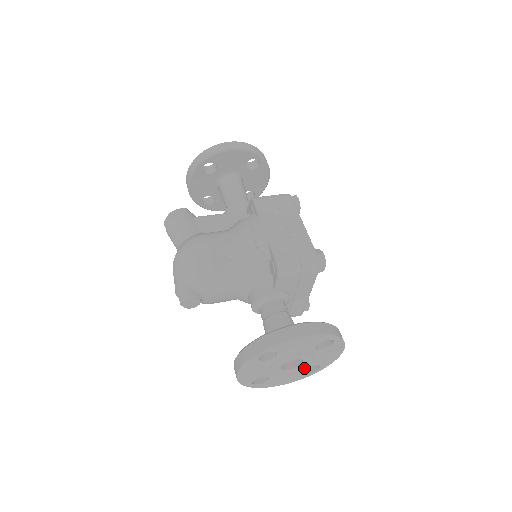
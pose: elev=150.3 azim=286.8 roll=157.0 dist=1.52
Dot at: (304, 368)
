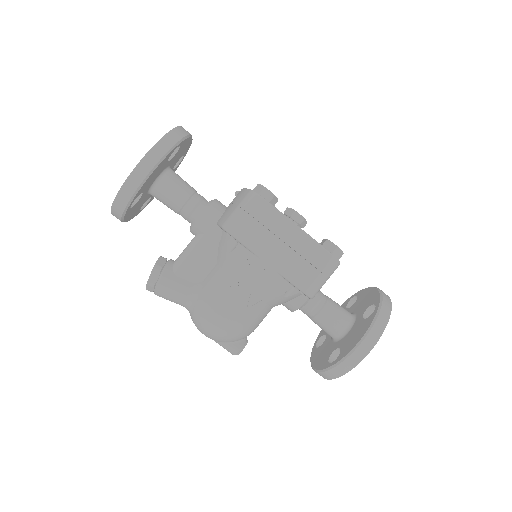
Dot at: occluded
